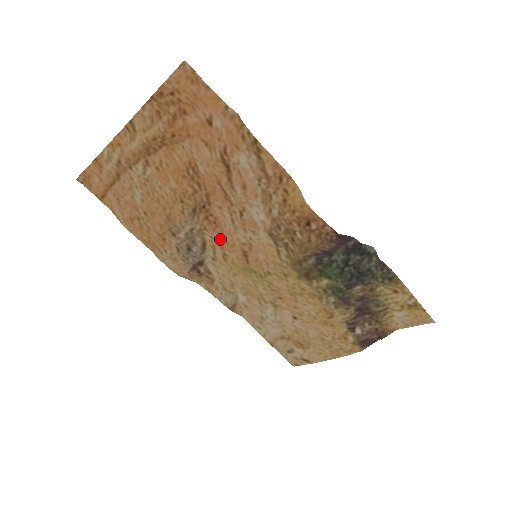
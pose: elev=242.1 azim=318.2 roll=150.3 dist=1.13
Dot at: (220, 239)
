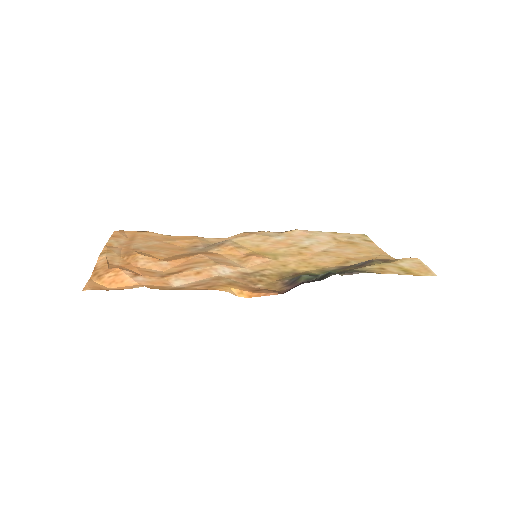
Dot at: (223, 253)
